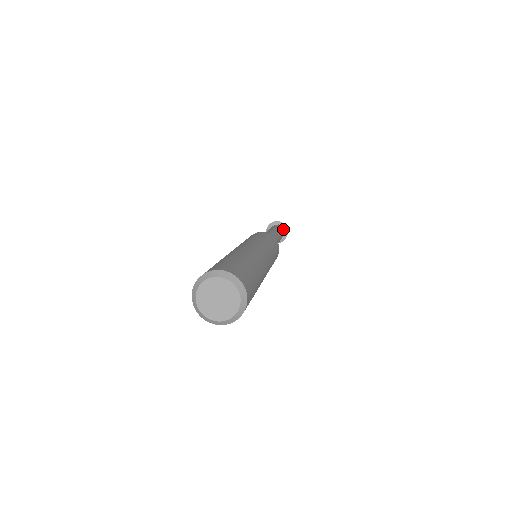
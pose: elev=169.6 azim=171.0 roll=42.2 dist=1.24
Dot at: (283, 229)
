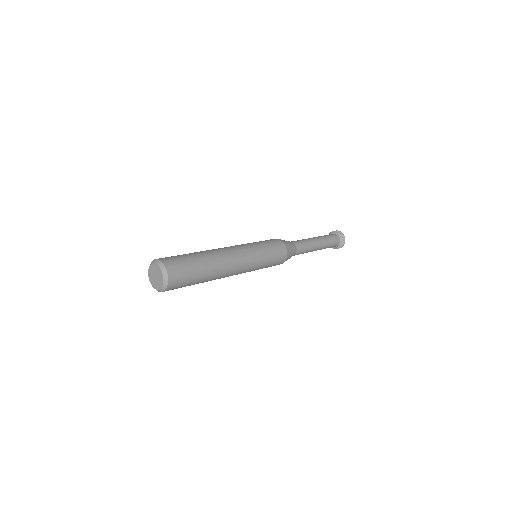
Dot at: (339, 237)
